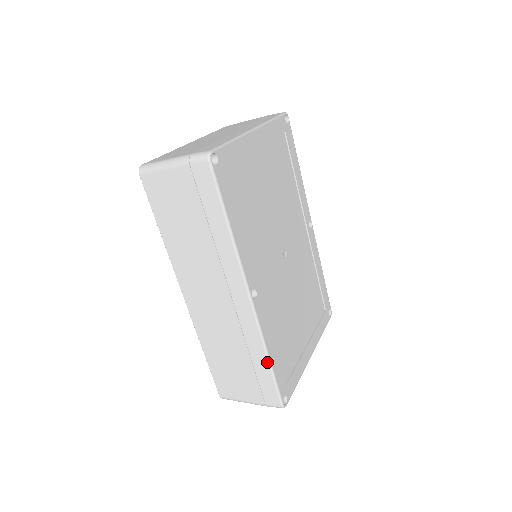
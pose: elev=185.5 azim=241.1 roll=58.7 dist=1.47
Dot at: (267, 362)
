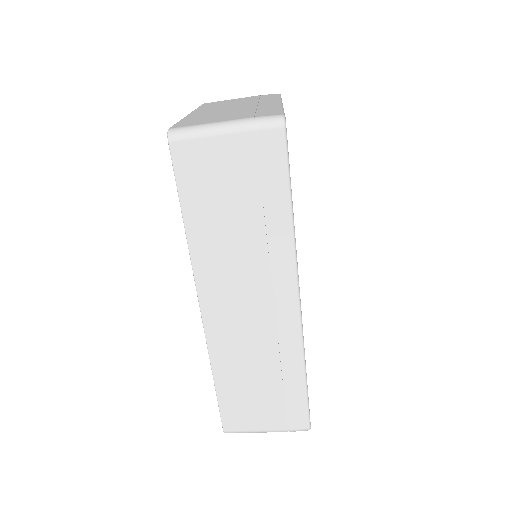
Dot at: (303, 378)
